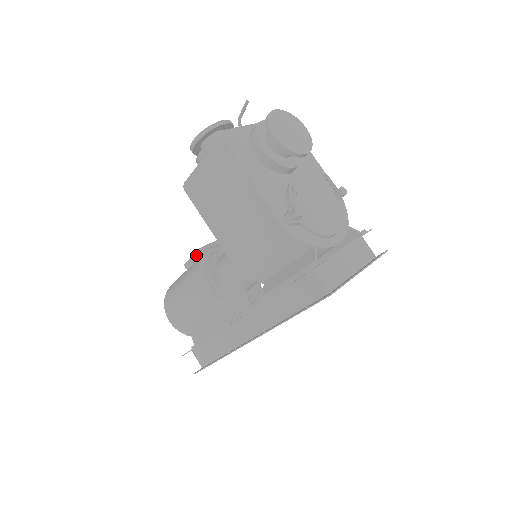
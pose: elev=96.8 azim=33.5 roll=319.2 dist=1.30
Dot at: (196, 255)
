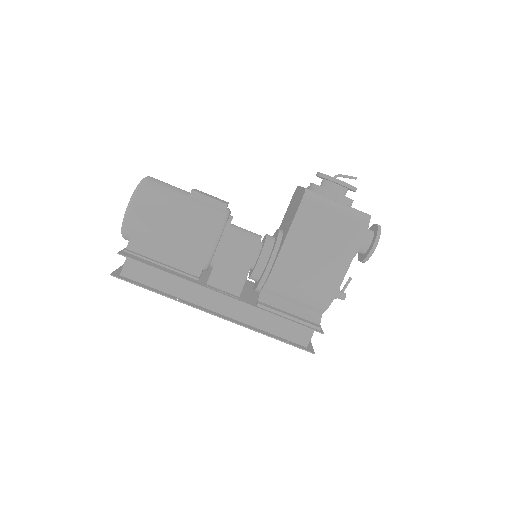
Dot at: (216, 202)
